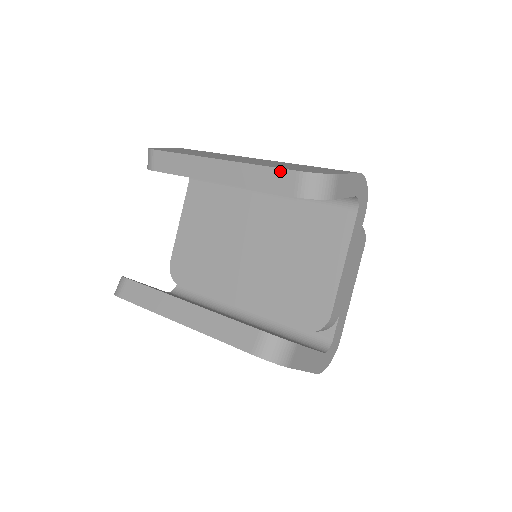
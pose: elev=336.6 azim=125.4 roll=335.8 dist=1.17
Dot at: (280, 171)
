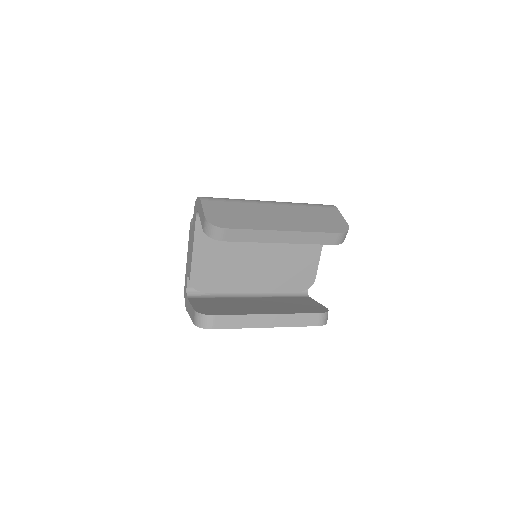
Dot at: (329, 234)
